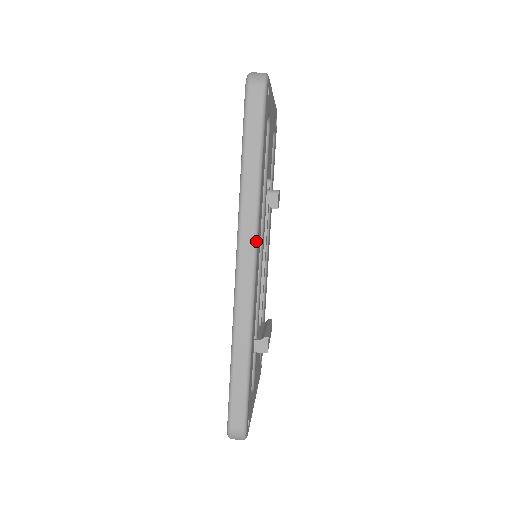
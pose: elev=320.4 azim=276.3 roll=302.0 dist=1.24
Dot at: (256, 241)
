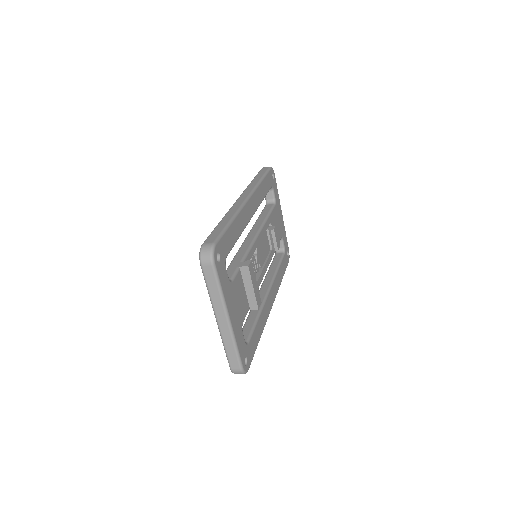
Dot at: (252, 192)
